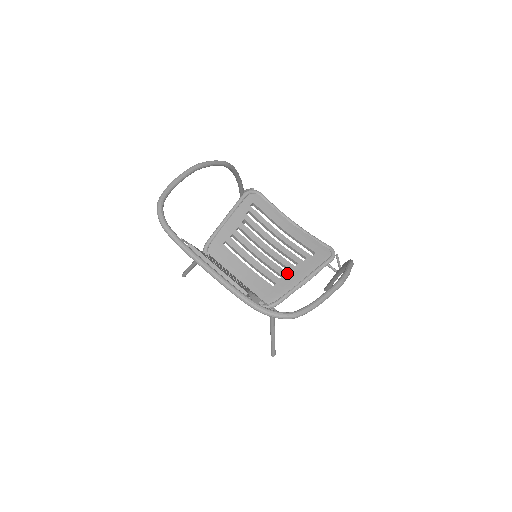
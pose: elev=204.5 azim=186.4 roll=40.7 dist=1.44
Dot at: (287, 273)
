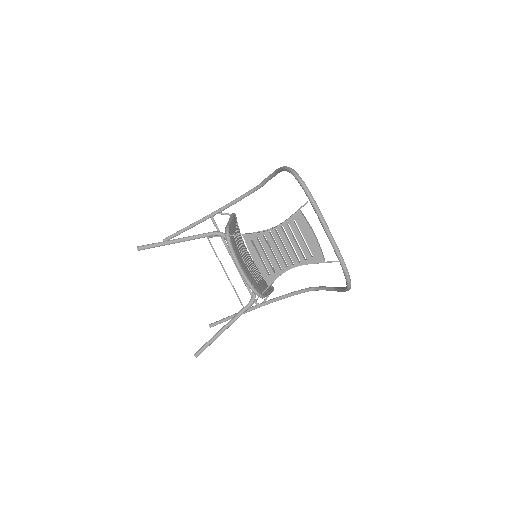
Dot at: (260, 281)
